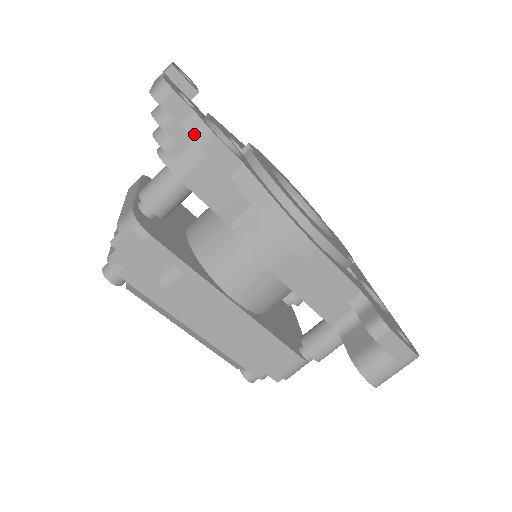
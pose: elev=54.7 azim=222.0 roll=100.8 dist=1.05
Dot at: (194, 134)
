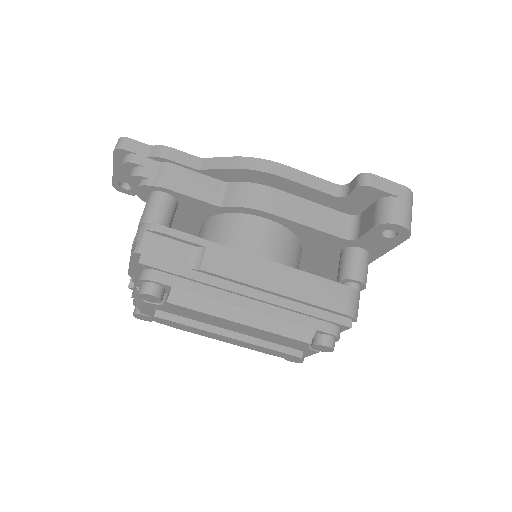
Dot at: (156, 154)
